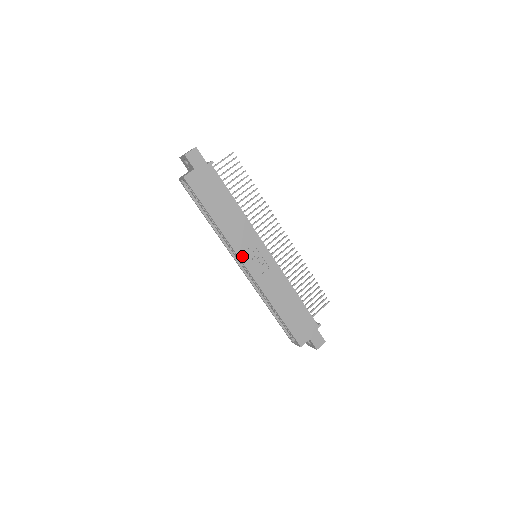
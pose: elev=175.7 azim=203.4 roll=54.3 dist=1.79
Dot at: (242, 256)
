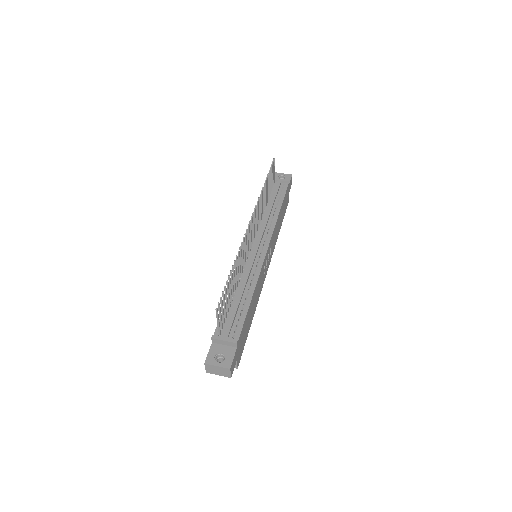
Dot at: (264, 279)
